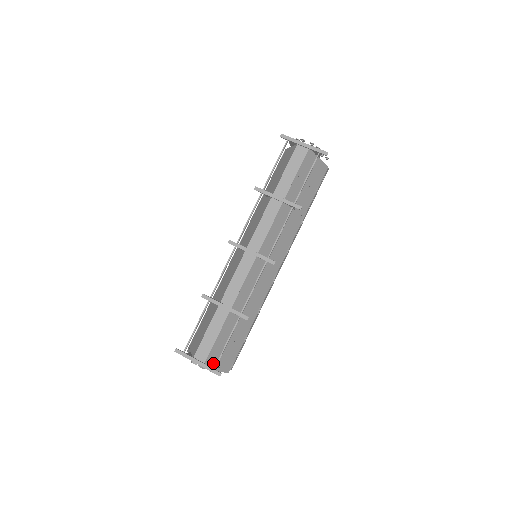
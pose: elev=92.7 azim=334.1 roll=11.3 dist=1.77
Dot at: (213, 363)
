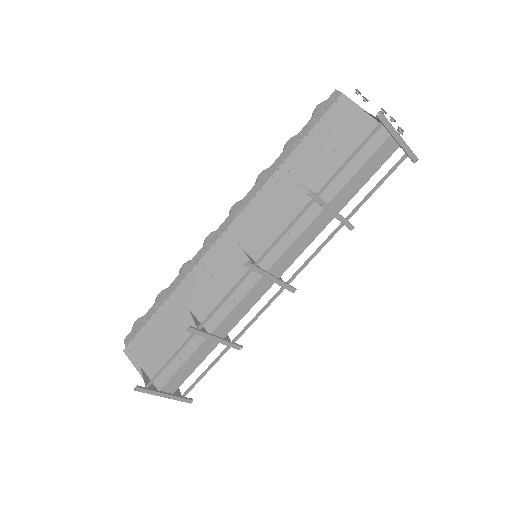
Dot at: occluded
